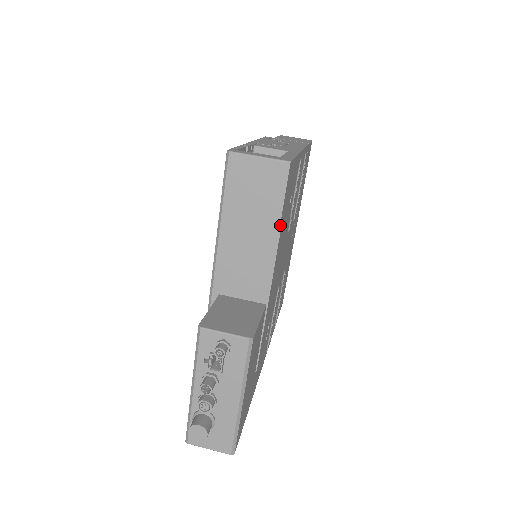
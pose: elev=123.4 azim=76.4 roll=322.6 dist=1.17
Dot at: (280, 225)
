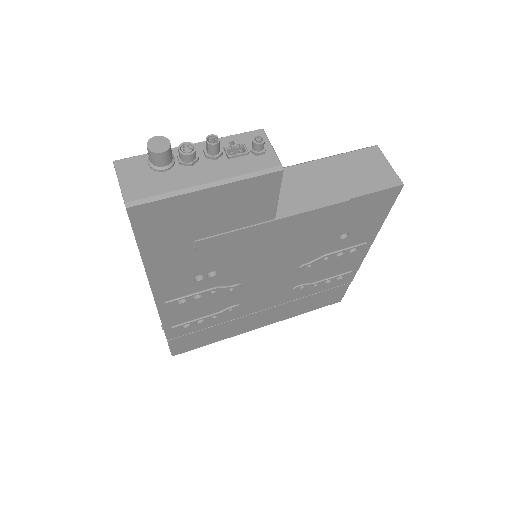
Dot at: (350, 201)
